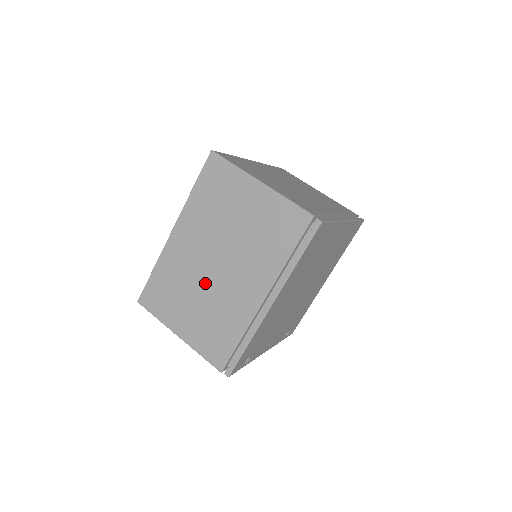
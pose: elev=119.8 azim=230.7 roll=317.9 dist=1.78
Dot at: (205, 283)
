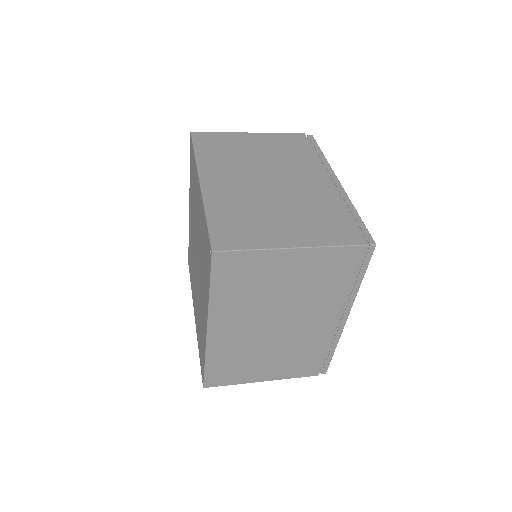
Dot at: (273, 196)
